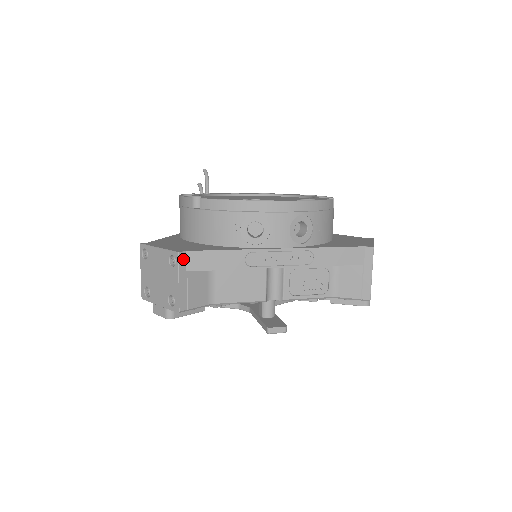
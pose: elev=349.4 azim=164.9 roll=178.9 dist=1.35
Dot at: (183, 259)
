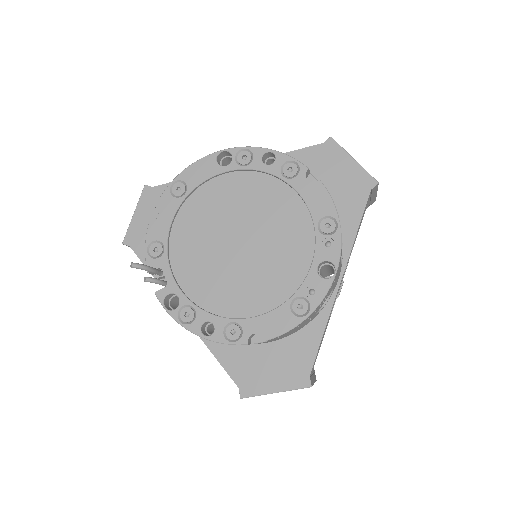
Dot at: (311, 381)
